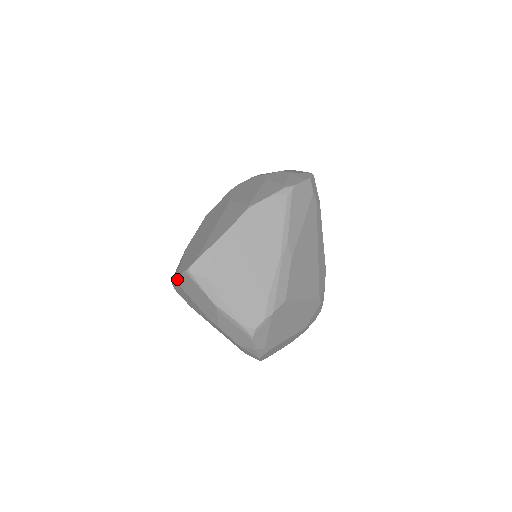
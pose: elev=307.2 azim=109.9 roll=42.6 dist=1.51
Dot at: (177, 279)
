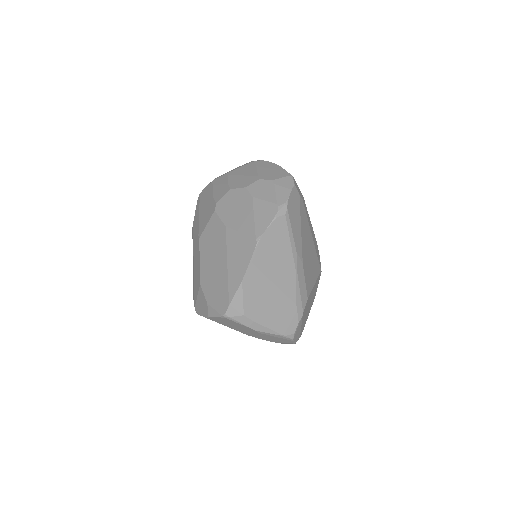
Dot at: (210, 318)
